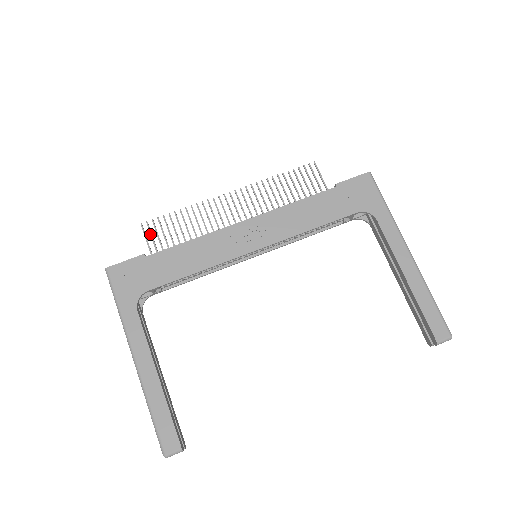
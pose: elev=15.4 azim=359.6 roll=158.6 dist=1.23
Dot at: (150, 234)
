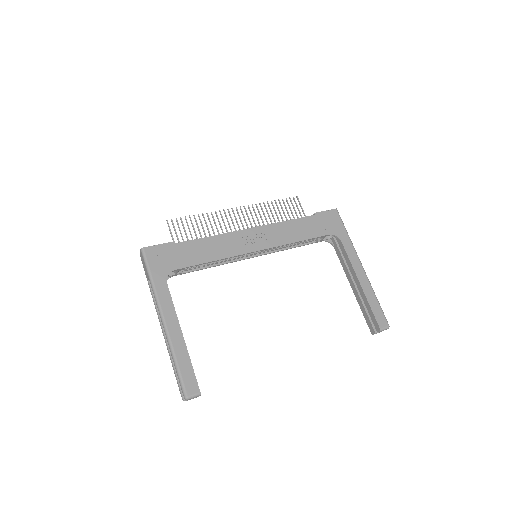
Dot at: (174, 229)
